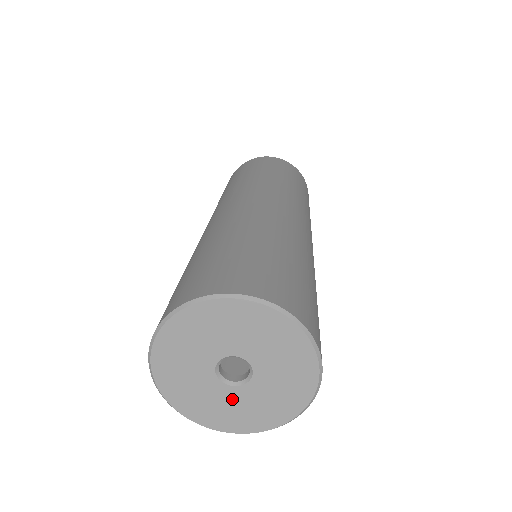
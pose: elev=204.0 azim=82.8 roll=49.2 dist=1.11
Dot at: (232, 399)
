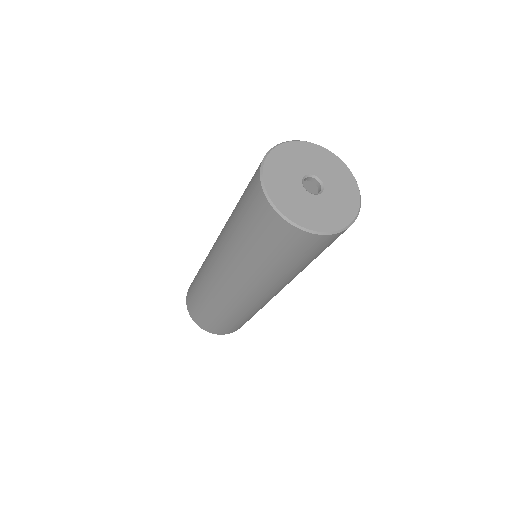
Dot at: (303, 199)
